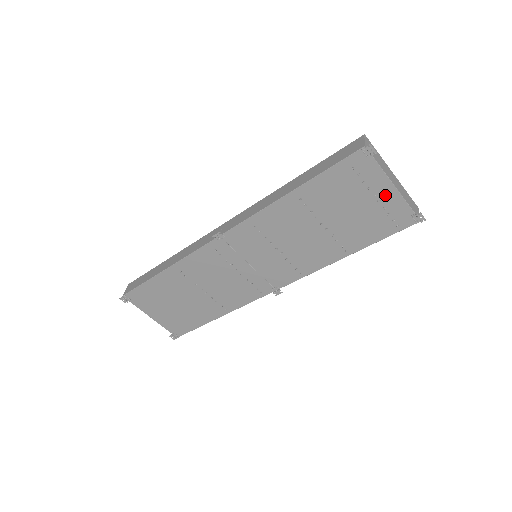
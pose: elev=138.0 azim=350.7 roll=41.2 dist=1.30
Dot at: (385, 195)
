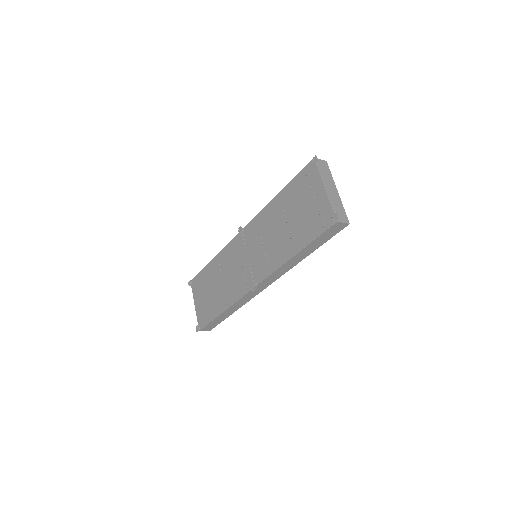
Dot at: (320, 197)
